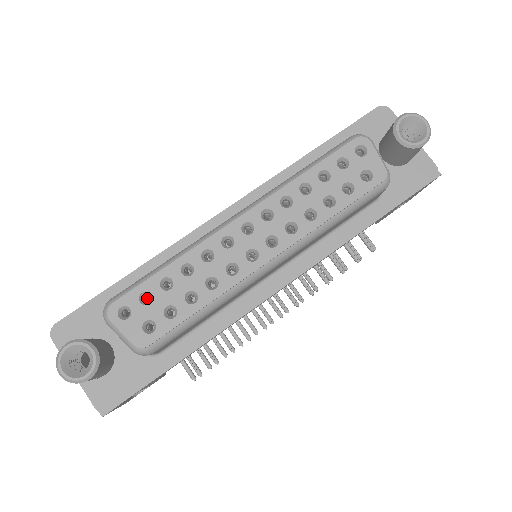
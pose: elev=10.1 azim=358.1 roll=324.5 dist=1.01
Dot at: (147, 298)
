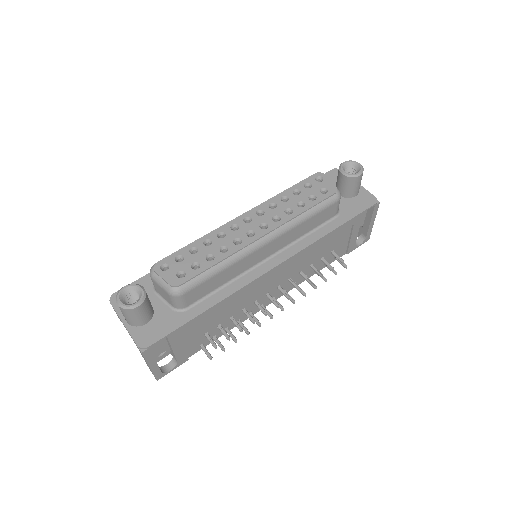
Dot at: occluded
